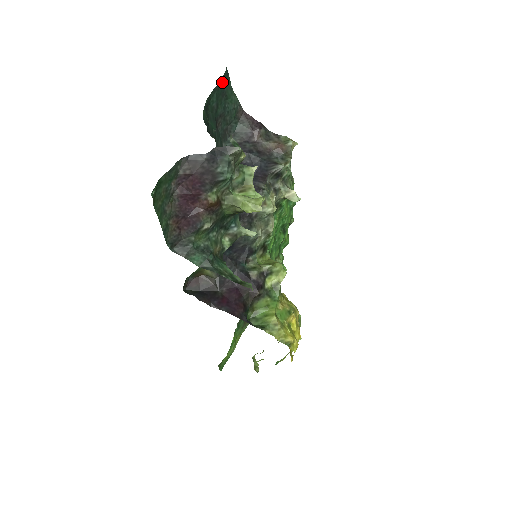
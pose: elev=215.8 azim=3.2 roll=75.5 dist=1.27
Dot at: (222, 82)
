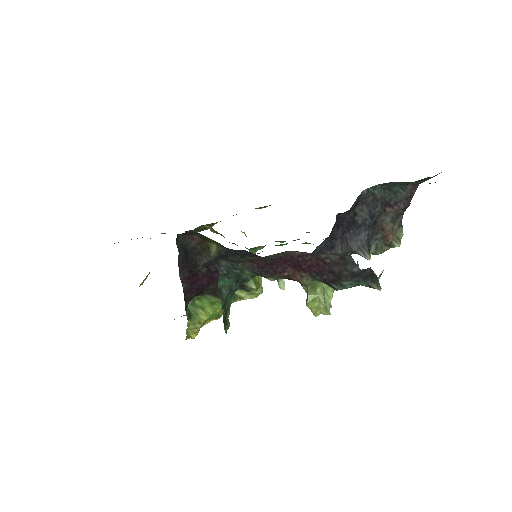
Dot at: occluded
